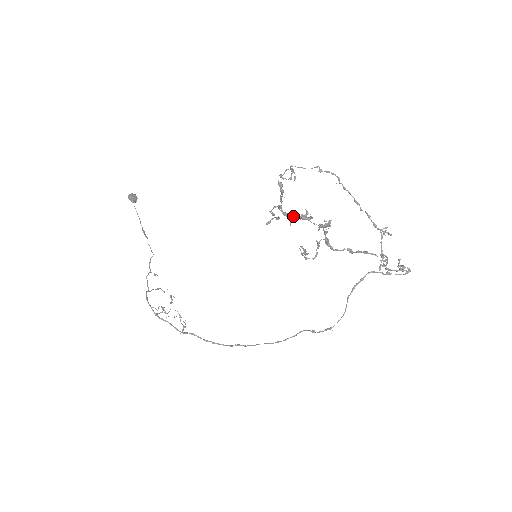
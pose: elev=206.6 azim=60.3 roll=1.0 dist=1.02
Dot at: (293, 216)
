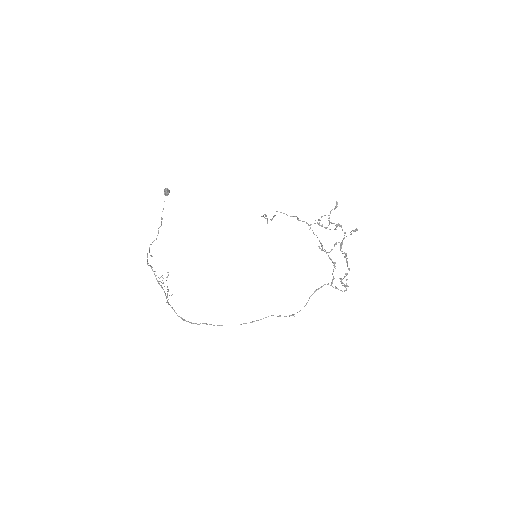
Dot at: (334, 223)
